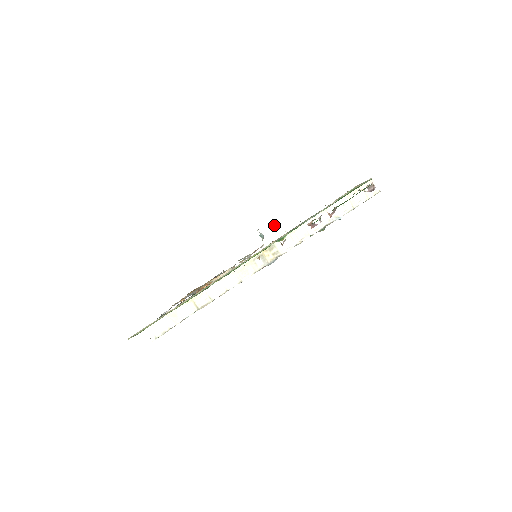
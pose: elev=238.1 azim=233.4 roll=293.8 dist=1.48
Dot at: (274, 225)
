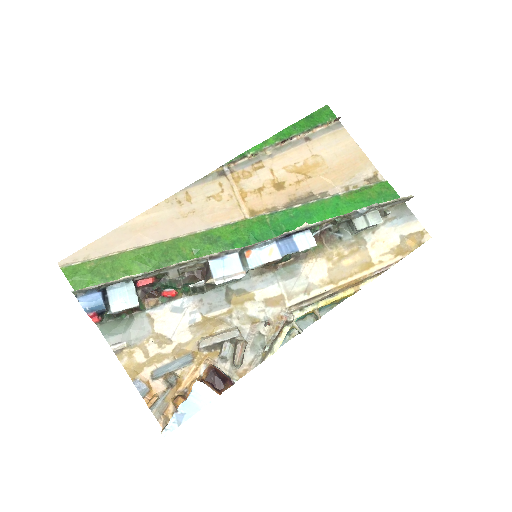
Dot at: occluded
